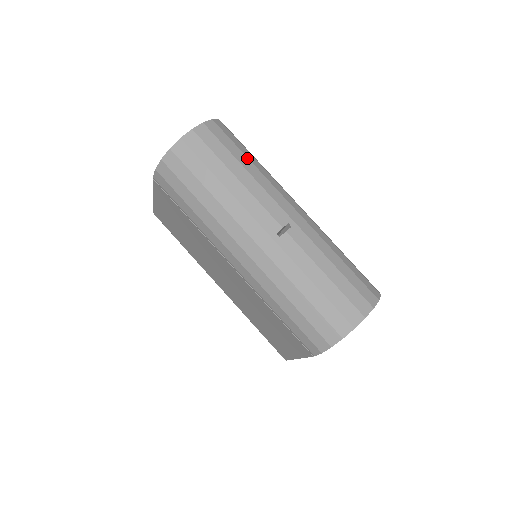
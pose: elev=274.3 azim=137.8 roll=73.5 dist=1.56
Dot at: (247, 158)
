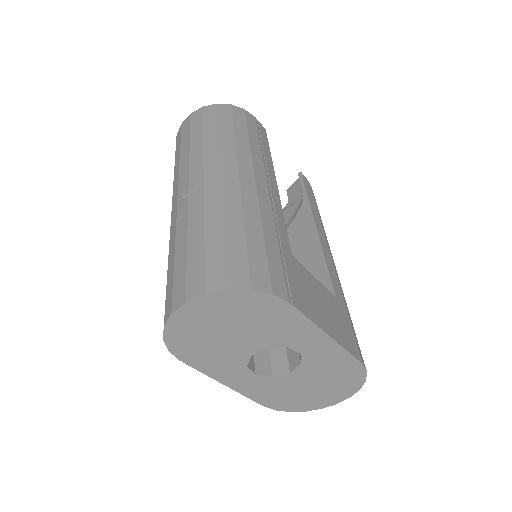
Dot at: (217, 131)
